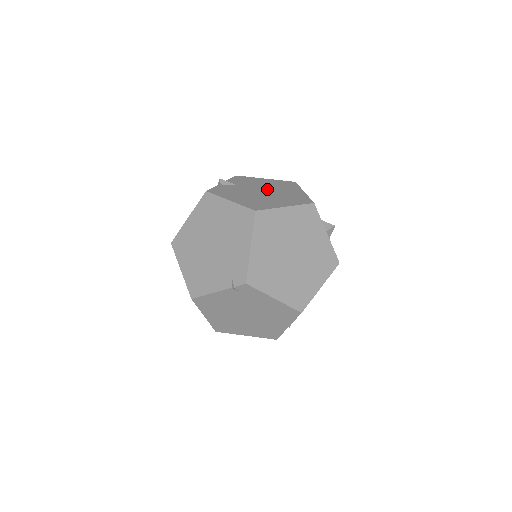
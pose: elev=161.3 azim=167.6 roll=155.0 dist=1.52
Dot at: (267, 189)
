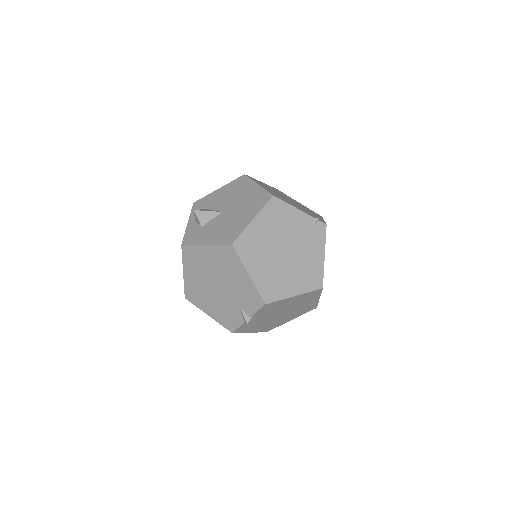
Dot at: occluded
